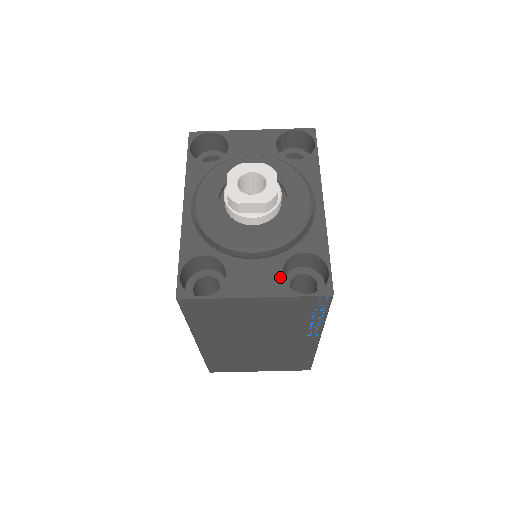
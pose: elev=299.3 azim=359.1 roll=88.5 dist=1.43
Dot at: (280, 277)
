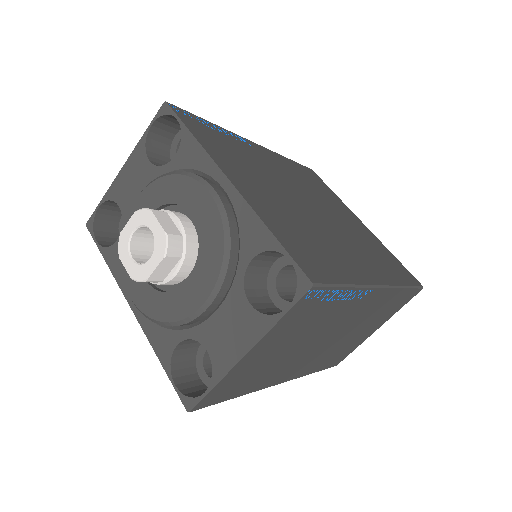
Dot at: (251, 310)
